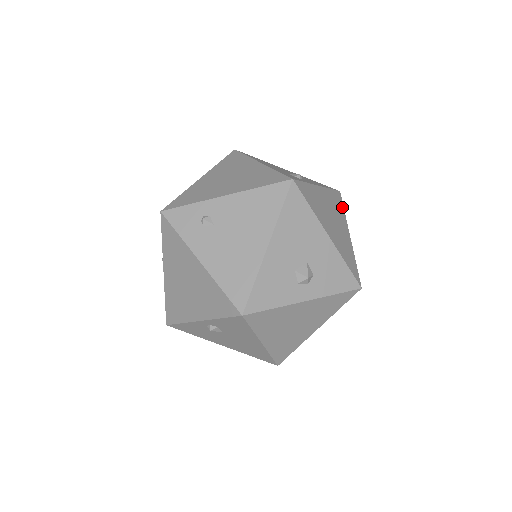
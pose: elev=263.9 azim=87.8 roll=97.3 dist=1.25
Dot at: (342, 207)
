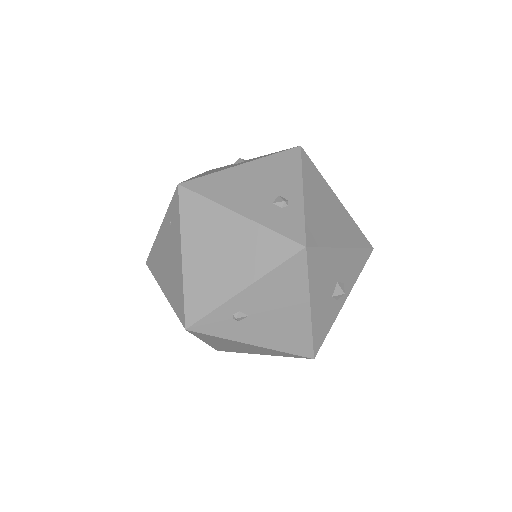
Dot at: (315, 169)
